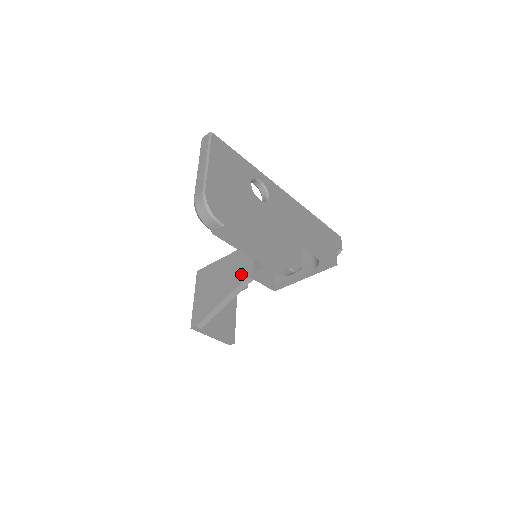
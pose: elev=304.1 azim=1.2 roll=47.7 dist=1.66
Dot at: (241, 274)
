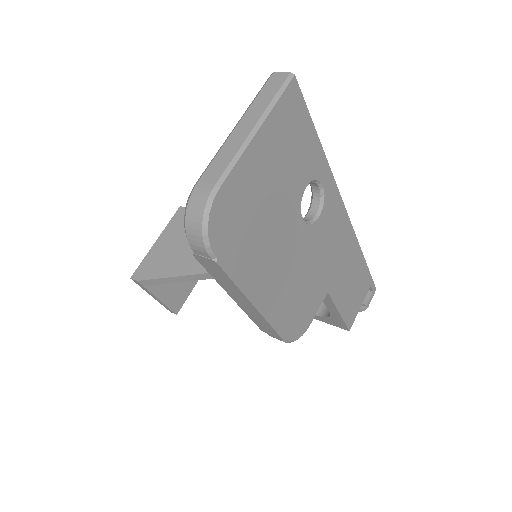
Dot at: occluded
